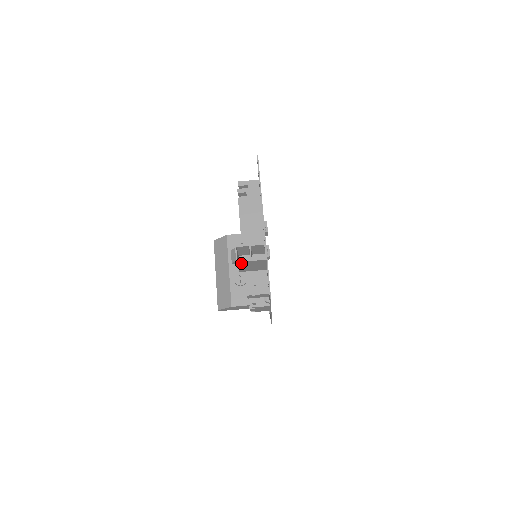
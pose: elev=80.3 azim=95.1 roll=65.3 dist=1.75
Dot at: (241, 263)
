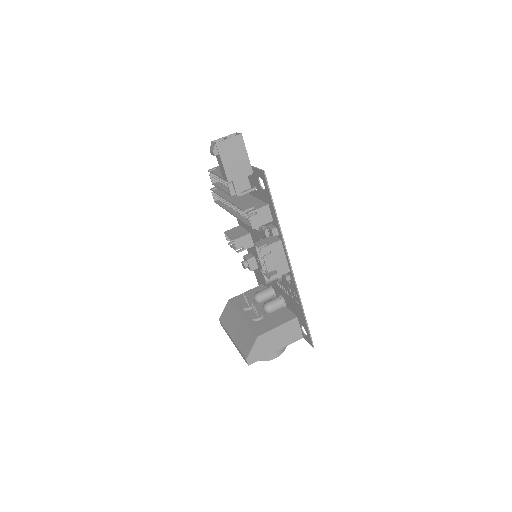
Dot at: (221, 148)
